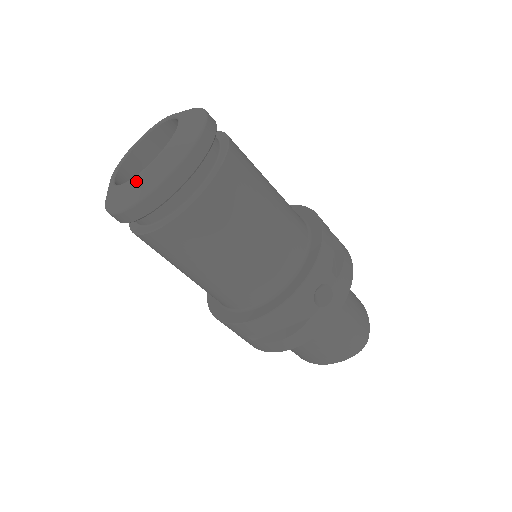
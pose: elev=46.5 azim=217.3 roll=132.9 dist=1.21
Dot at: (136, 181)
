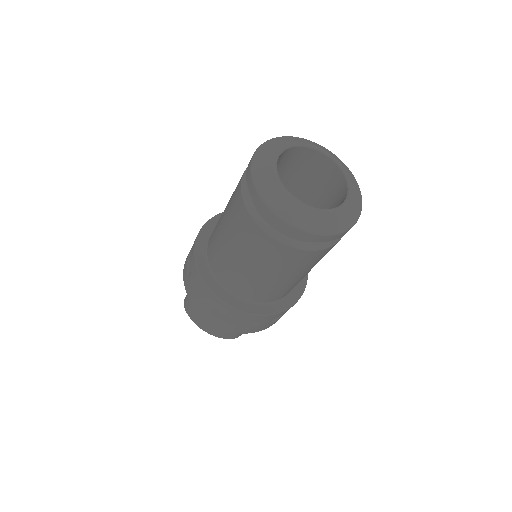
Dot at: (310, 213)
